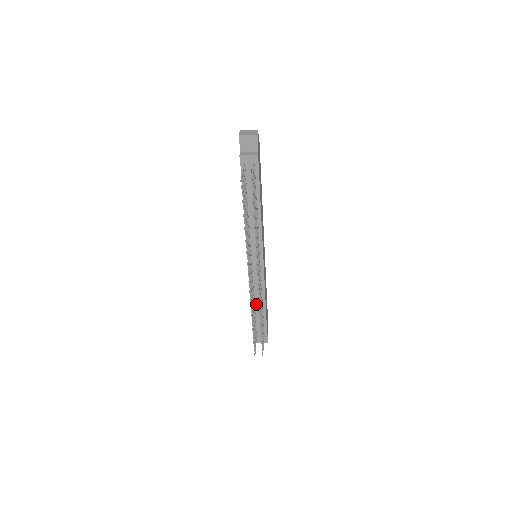
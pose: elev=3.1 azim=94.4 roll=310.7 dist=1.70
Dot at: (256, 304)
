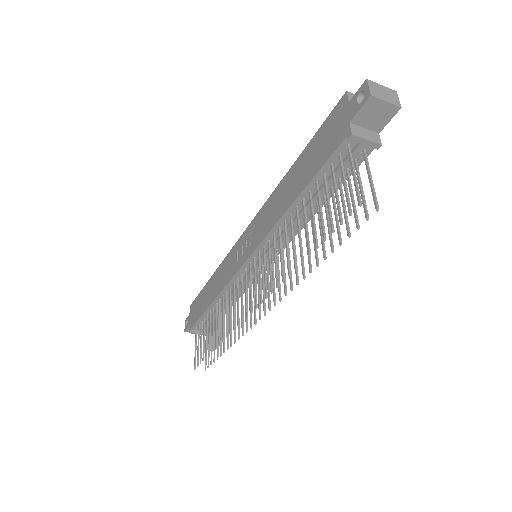
Dot at: (218, 305)
